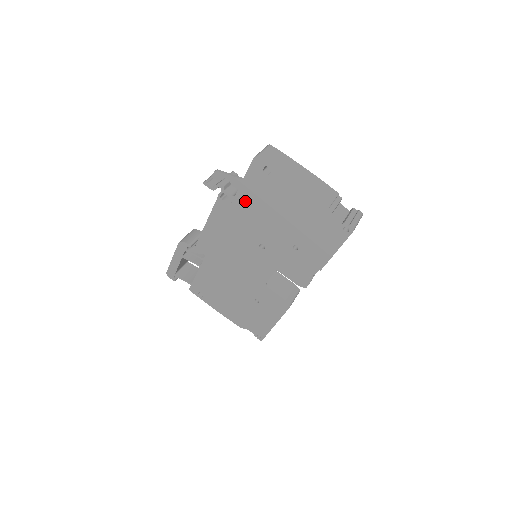
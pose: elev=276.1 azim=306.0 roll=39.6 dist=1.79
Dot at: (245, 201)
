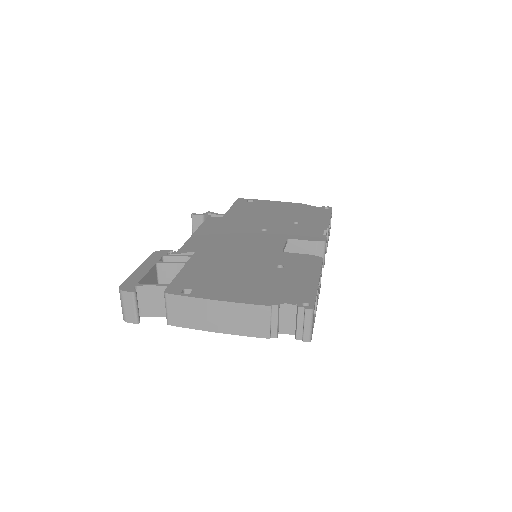
Dot at: (236, 214)
